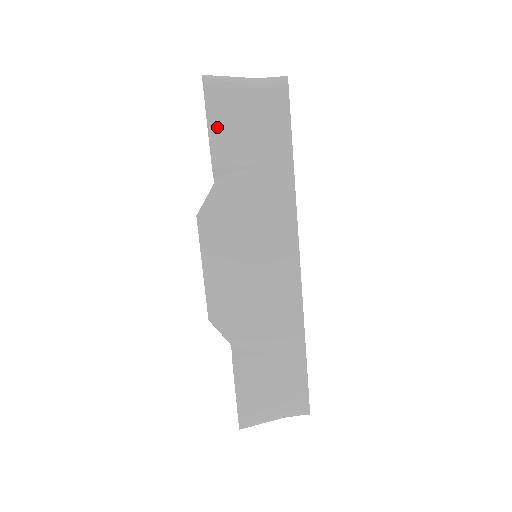
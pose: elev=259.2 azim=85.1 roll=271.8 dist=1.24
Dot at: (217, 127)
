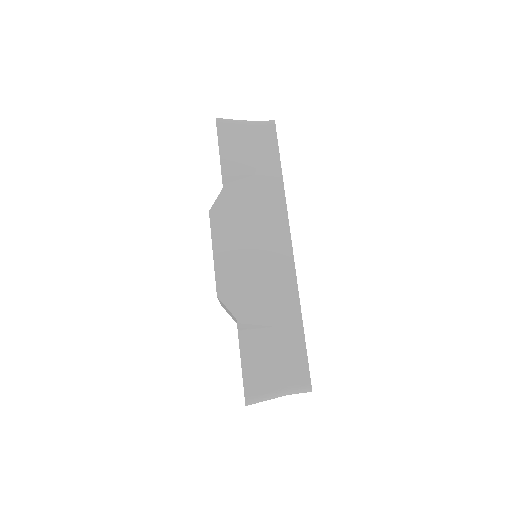
Dot at: (226, 148)
